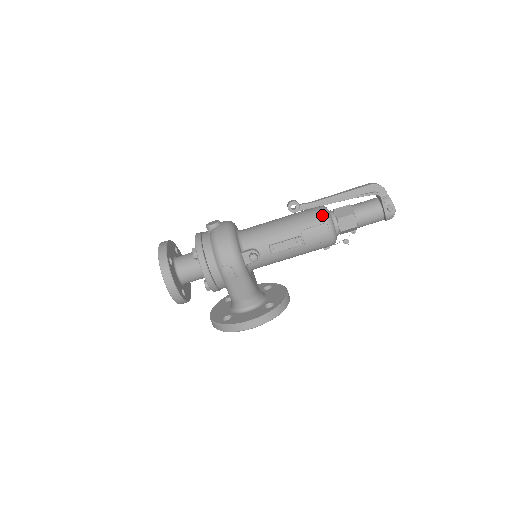
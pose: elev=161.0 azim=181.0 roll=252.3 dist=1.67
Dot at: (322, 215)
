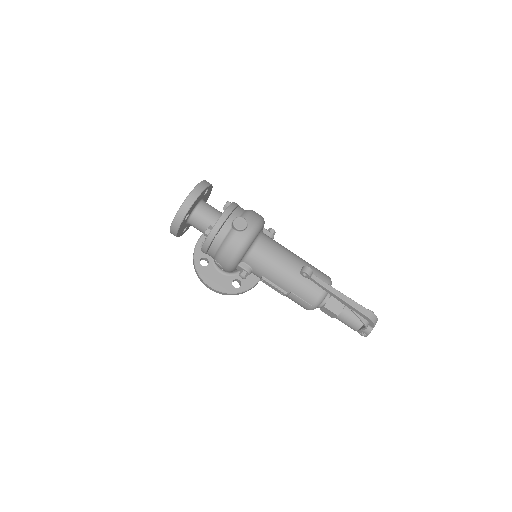
Dot at: (315, 299)
